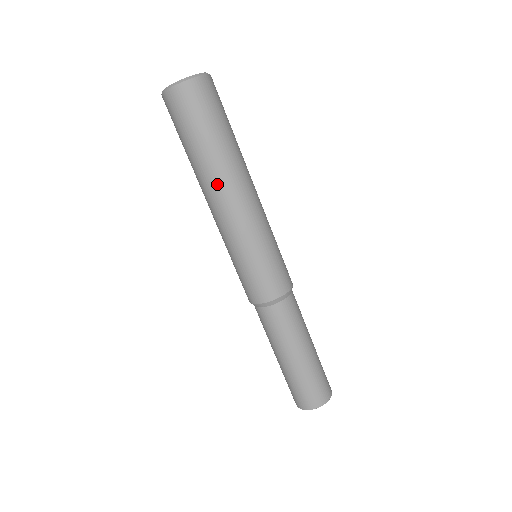
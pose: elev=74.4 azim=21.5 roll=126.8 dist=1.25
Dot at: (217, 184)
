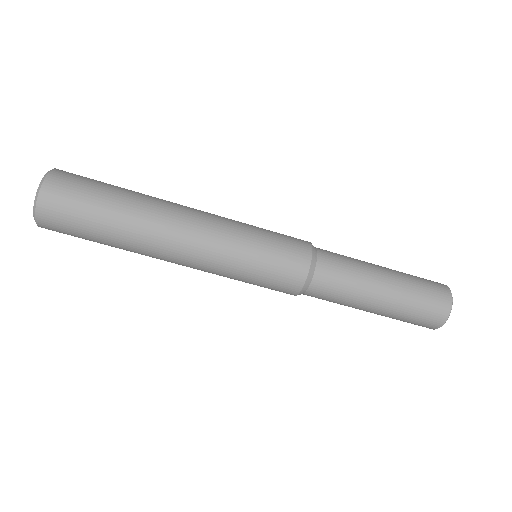
Dot at: (153, 255)
